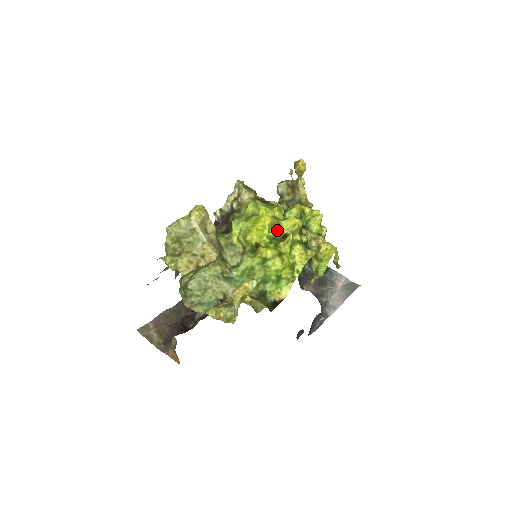
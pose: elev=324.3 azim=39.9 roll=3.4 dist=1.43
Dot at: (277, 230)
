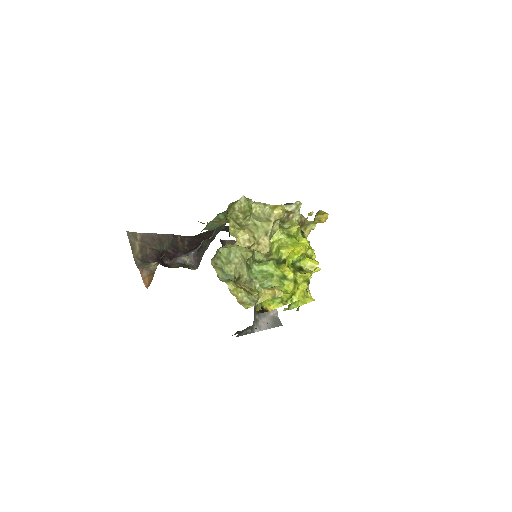
Dot at: (299, 260)
